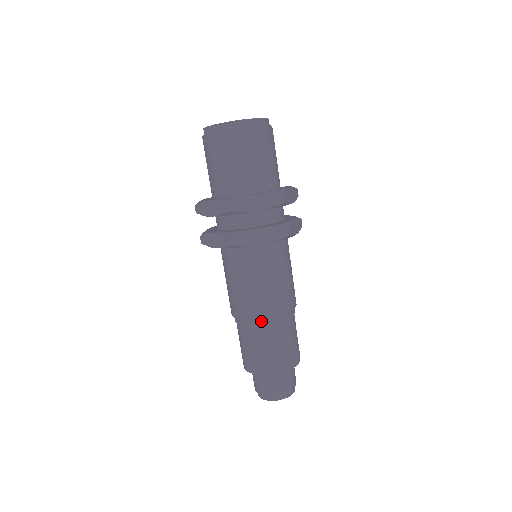
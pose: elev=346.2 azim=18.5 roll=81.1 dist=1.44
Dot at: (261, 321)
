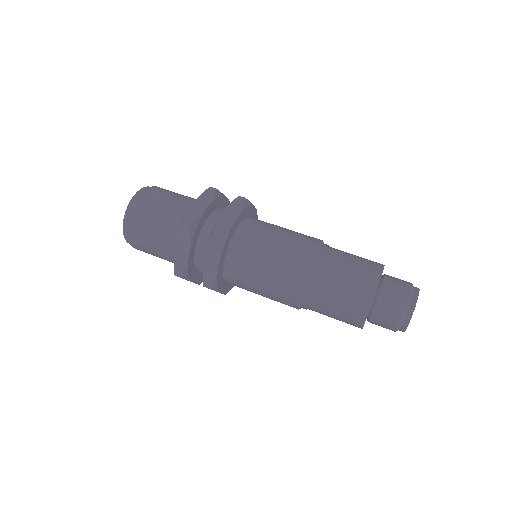
Dot at: (313, 264)
